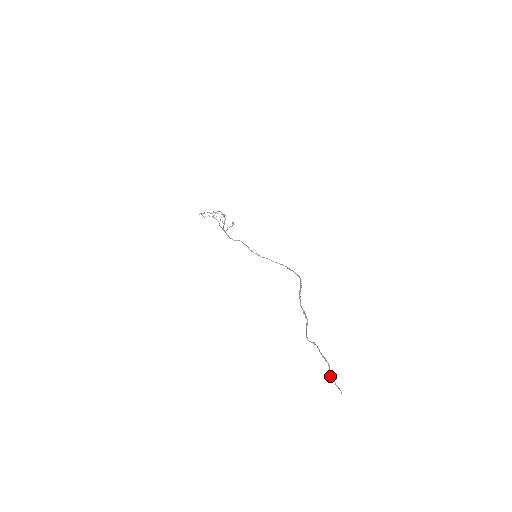
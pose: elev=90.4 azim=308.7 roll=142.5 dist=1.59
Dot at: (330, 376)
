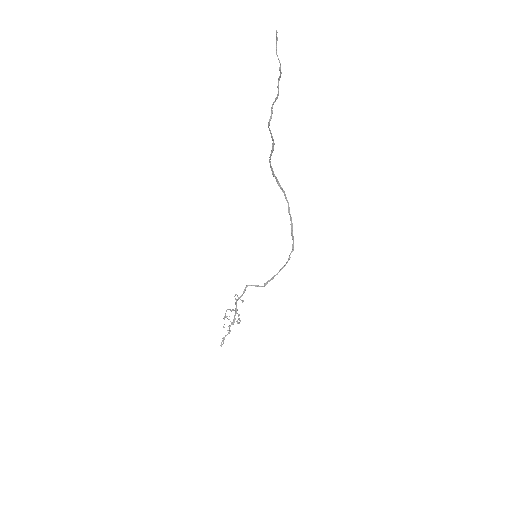
Dot at: (279, 67)
